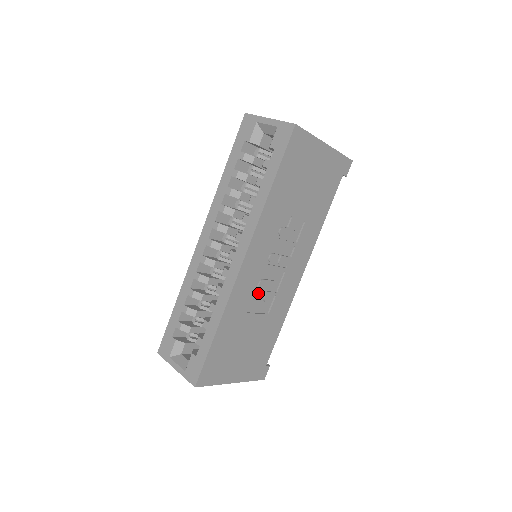
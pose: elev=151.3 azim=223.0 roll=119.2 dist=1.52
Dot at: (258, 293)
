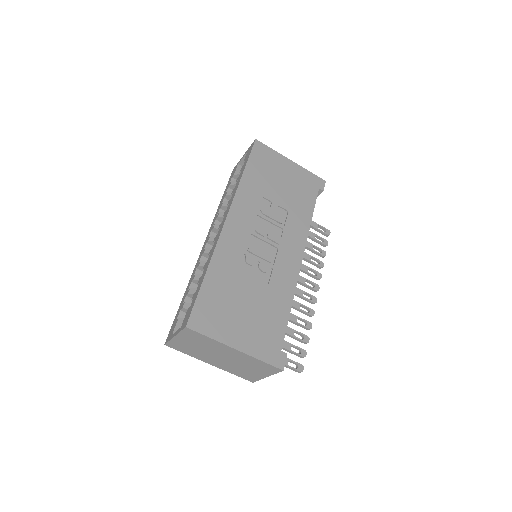
Dot at: (249, 256)
